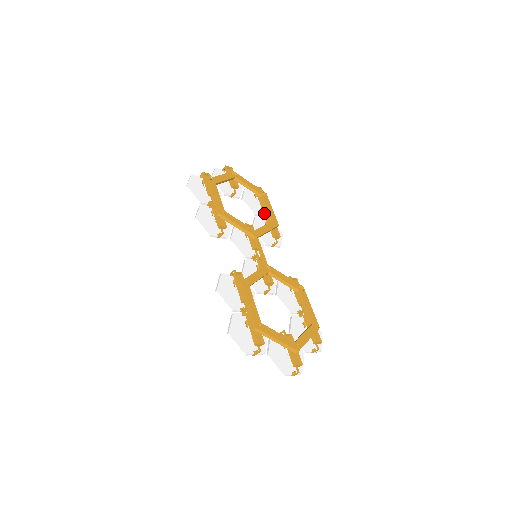
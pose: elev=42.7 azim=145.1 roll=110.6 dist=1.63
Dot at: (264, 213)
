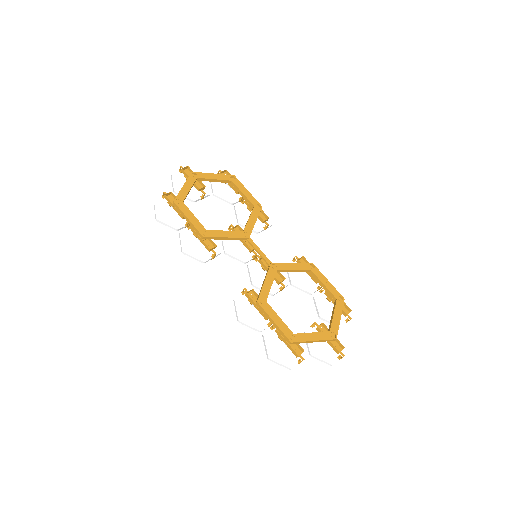
Dot at: (241, 198)
